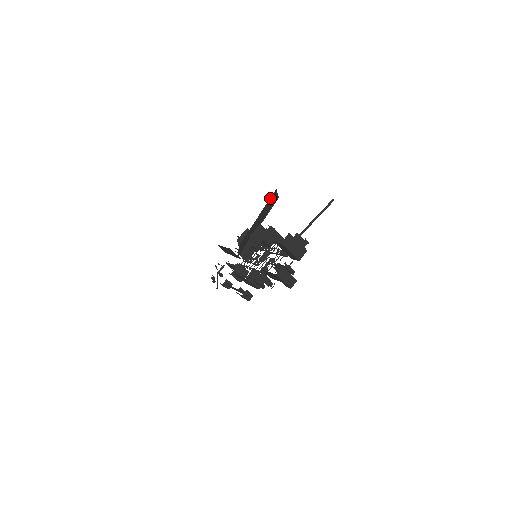
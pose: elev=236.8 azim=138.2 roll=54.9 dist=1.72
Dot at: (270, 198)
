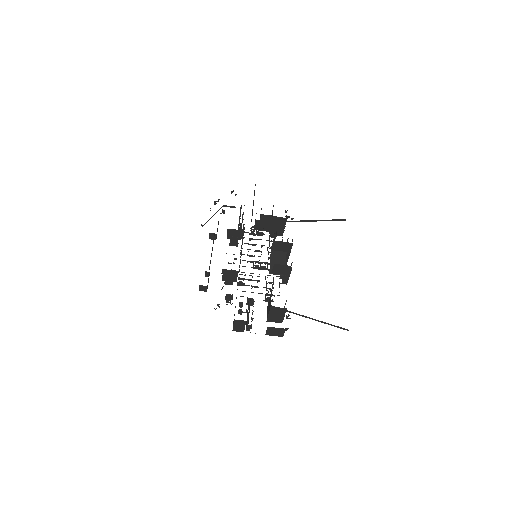
Dot at: occluded
